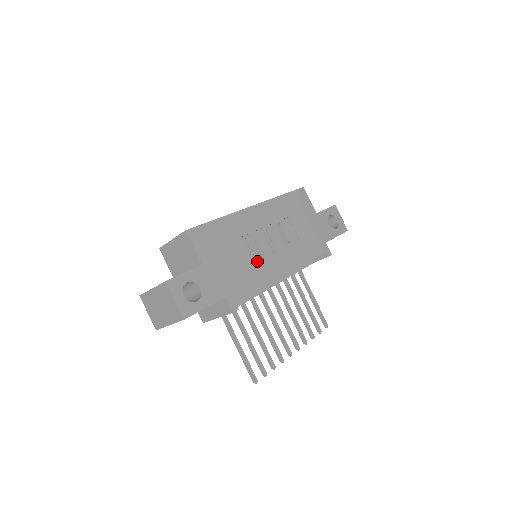
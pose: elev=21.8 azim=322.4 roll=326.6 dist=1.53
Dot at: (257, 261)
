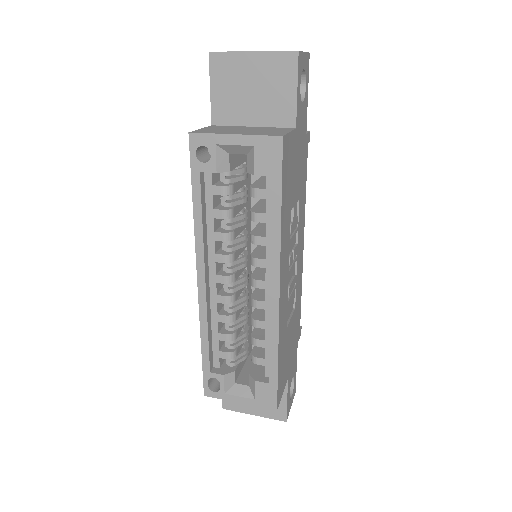
Dot at: (296, 293)
